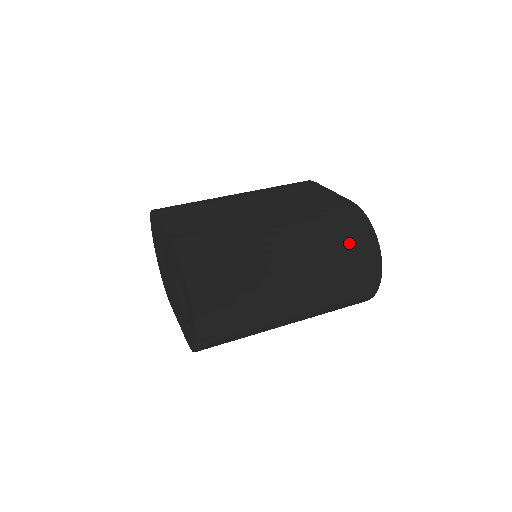
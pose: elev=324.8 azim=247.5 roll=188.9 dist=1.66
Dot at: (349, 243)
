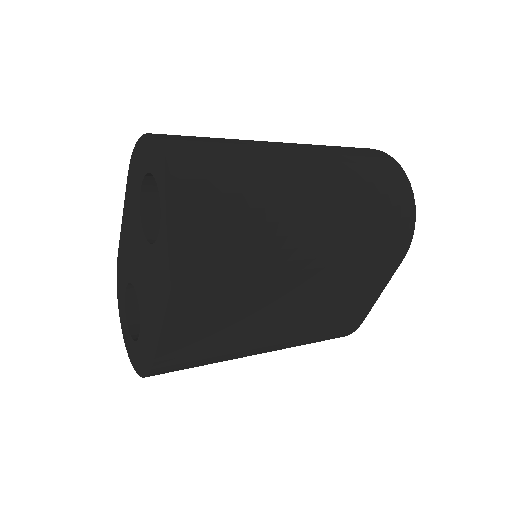
Dot at: occluded
